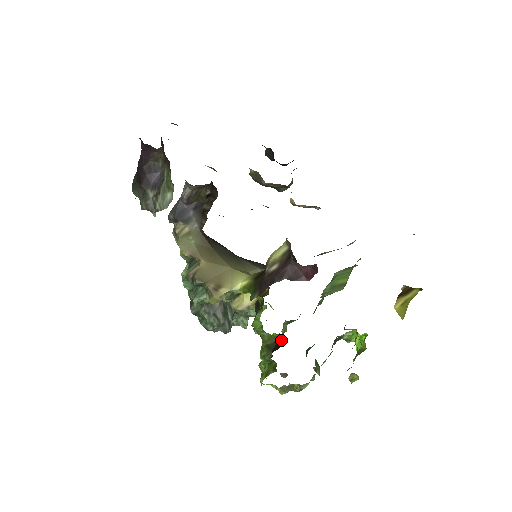
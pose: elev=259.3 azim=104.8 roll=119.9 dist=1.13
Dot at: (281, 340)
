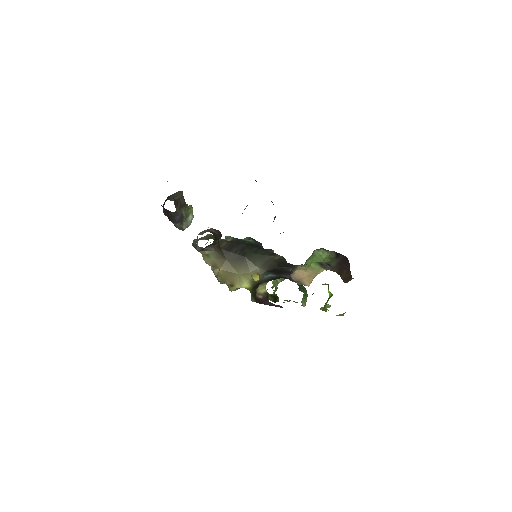
Dot at: (277, 298)
